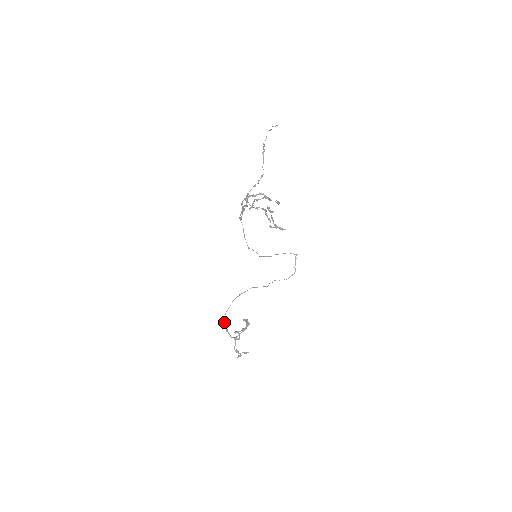
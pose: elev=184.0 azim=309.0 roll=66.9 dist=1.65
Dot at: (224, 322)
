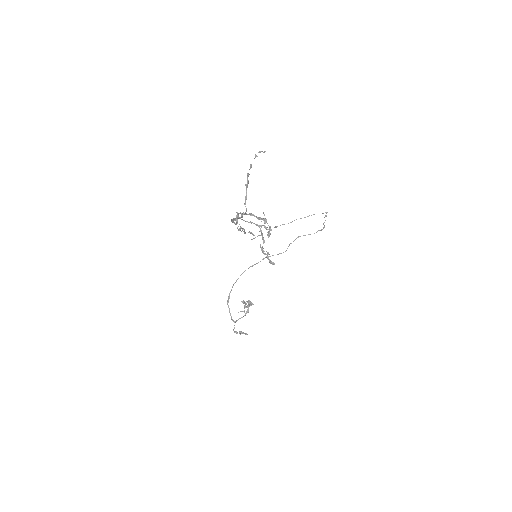
Dot at: (229, 298)
